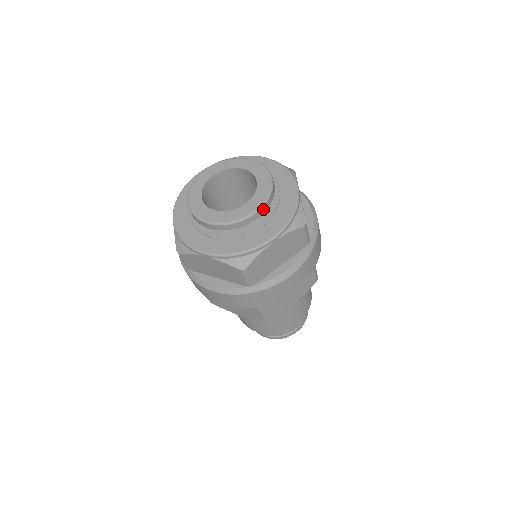
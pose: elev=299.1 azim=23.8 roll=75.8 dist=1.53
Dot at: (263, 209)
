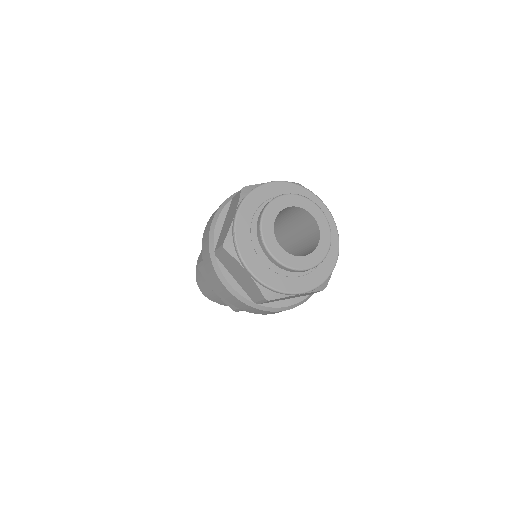
Dot at: (312, 268)
